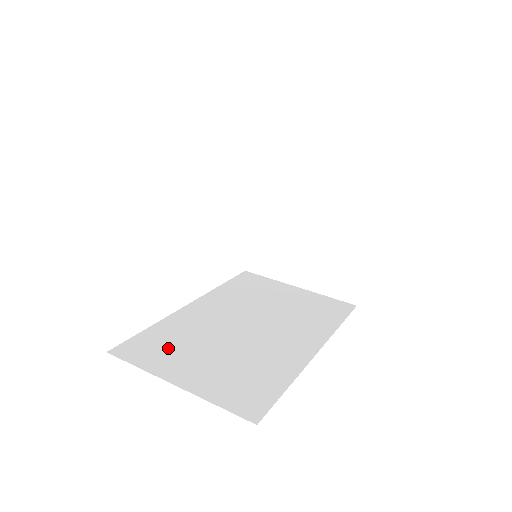
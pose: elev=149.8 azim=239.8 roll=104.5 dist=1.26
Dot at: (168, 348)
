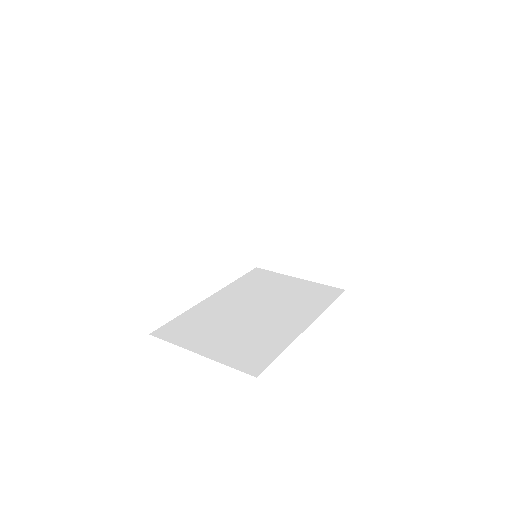
Dot at: (194, 329)
